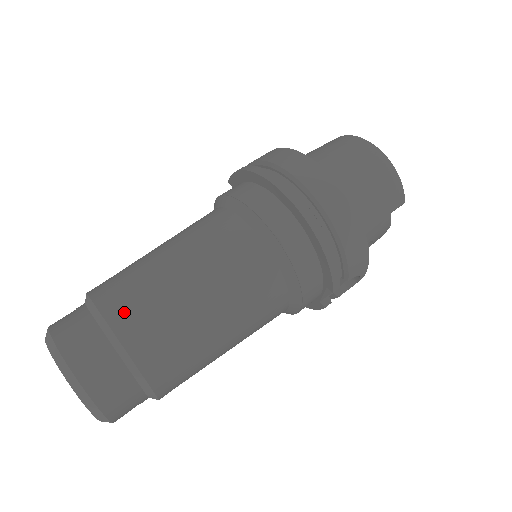
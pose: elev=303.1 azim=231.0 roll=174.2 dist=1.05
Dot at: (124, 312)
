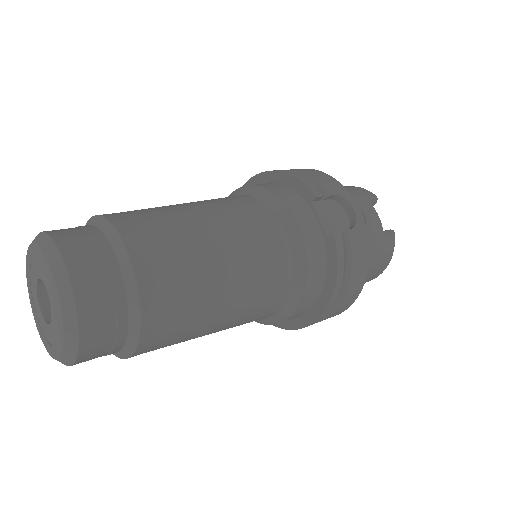
Dot at: occluded
